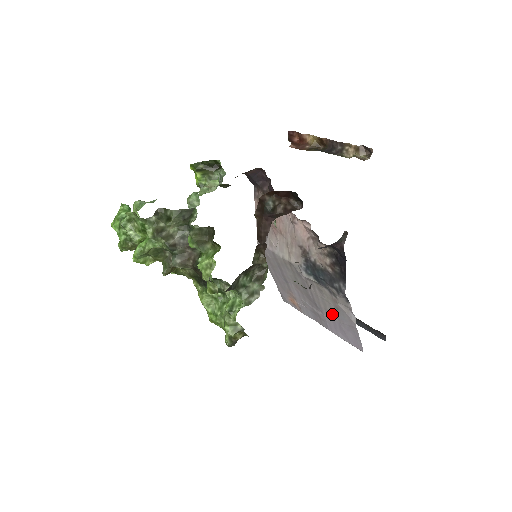
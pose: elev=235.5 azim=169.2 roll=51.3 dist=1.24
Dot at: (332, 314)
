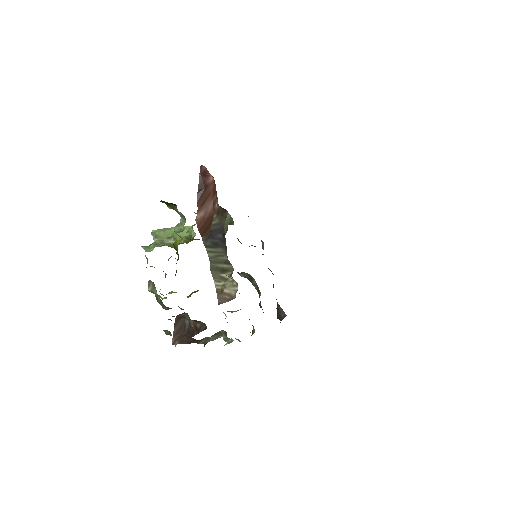
Dot at: occluded
